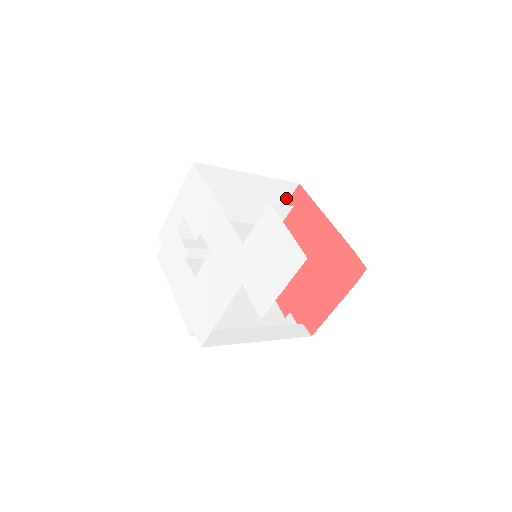
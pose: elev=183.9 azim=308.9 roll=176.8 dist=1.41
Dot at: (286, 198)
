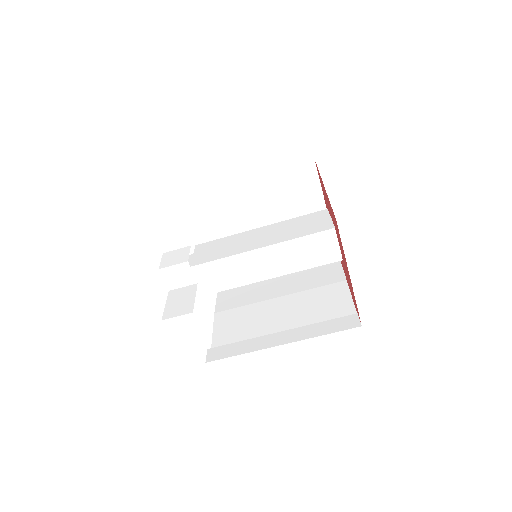
Dot at: (314, 179)
